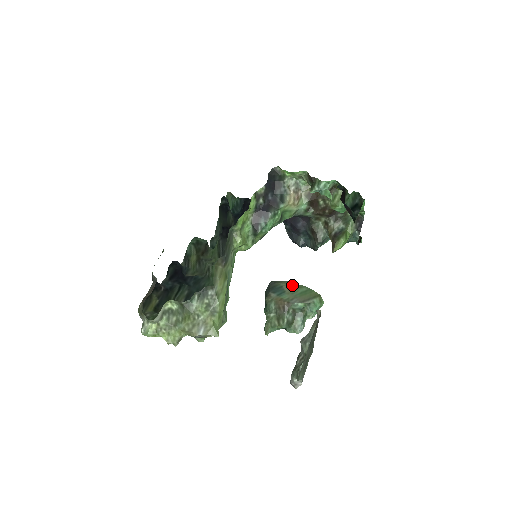
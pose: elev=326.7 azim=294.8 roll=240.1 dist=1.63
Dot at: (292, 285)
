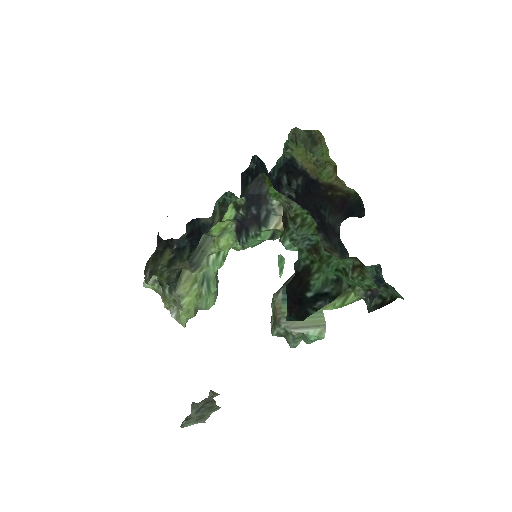
Dot at: occluded
